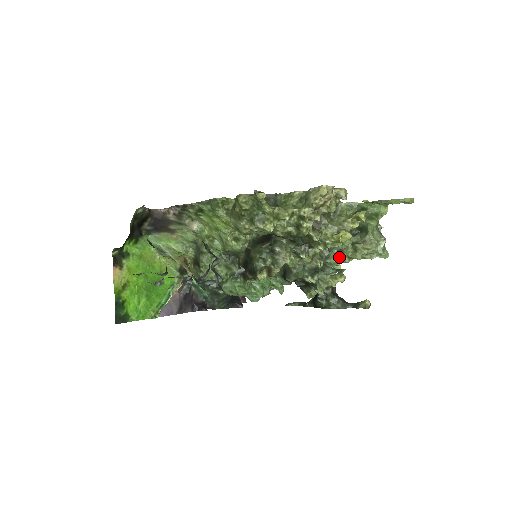
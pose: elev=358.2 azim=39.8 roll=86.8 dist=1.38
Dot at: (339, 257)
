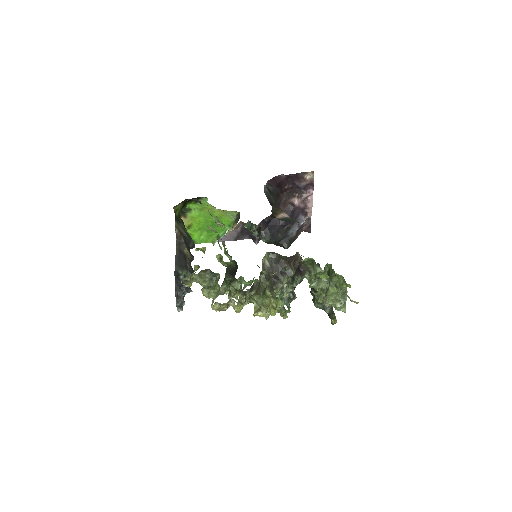
Dot at: occluded
